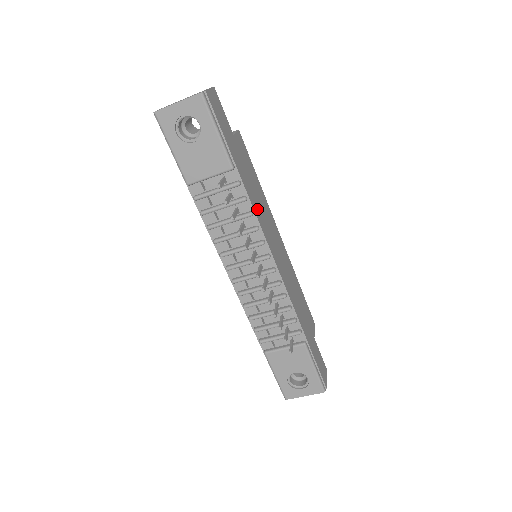
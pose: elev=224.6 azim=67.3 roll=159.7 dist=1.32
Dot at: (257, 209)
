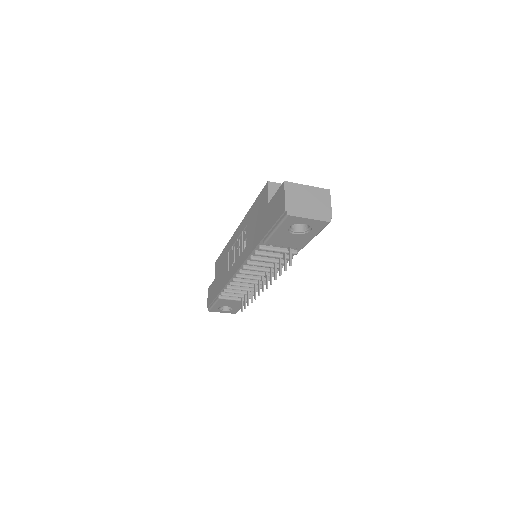
Dot at: occluded
